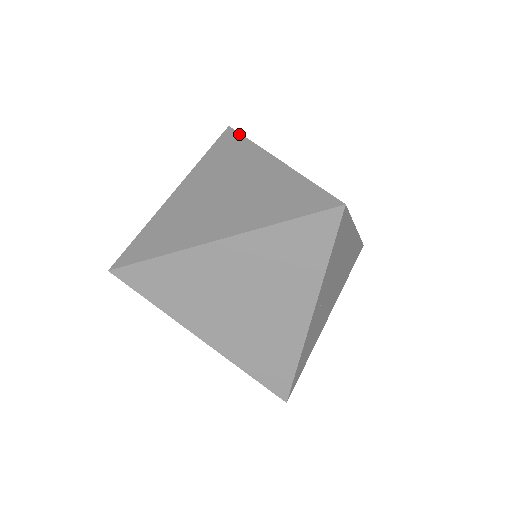
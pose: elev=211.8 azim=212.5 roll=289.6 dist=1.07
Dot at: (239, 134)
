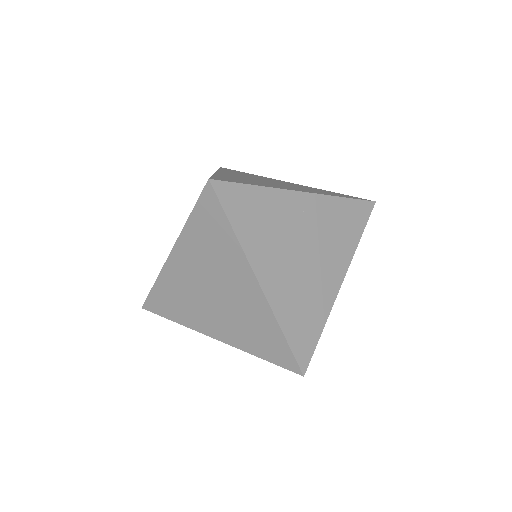
Dot at: occluded
